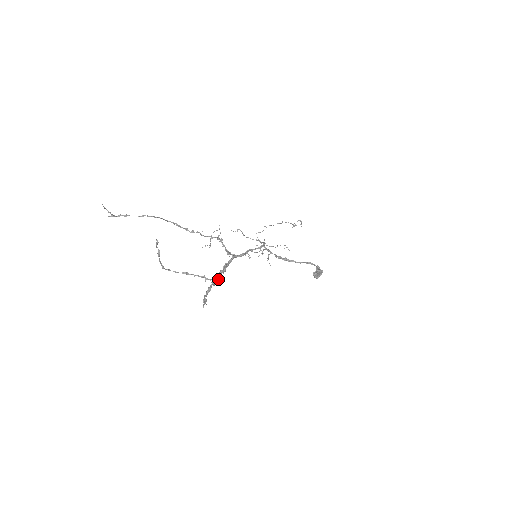
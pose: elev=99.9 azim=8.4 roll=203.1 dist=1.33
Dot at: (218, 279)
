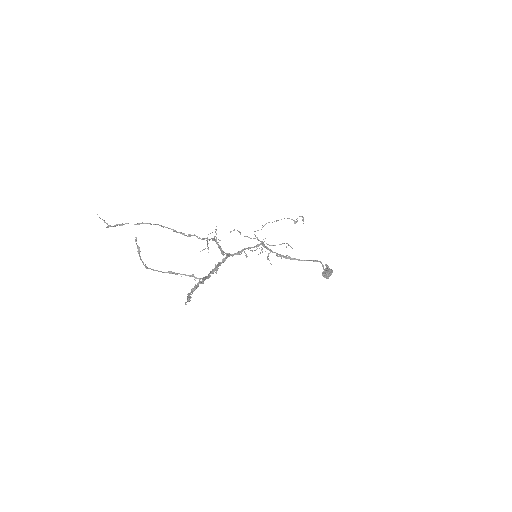
Dot at: (208, 278)
